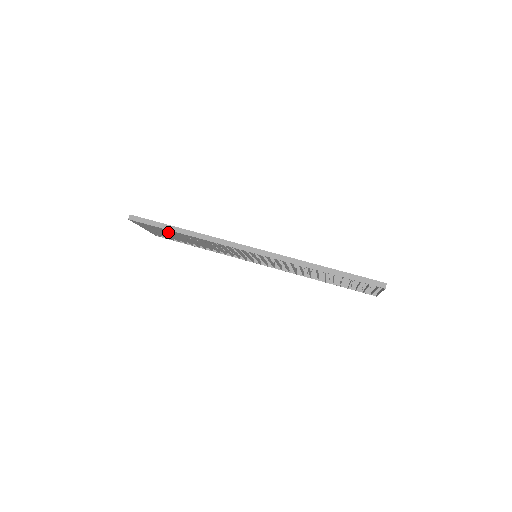
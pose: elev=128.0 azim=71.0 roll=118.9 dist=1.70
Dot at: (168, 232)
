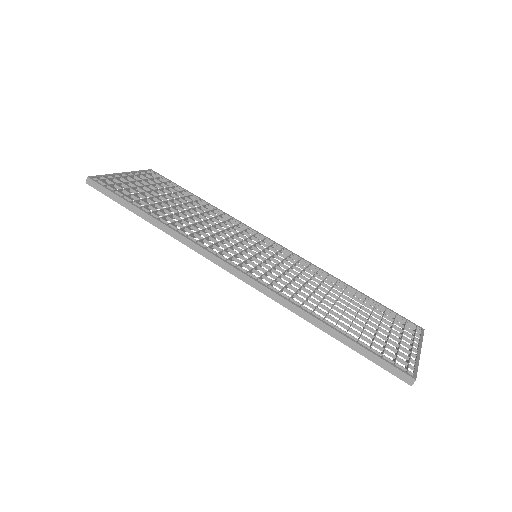
Dot at: (140, 204)
